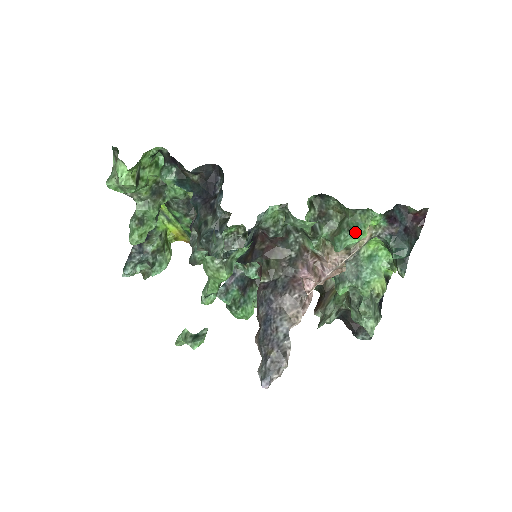
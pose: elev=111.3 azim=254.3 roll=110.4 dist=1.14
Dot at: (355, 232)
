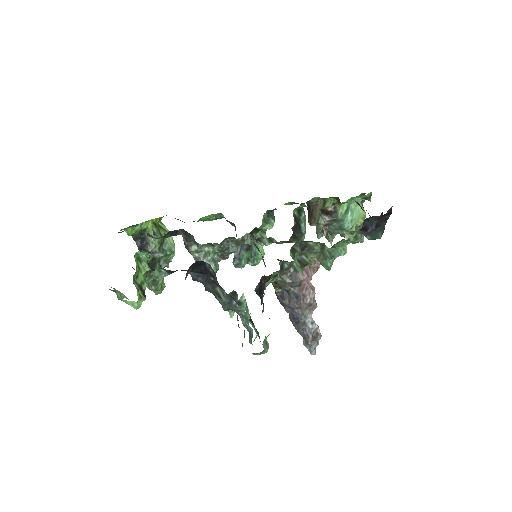
Dot at: occluded
